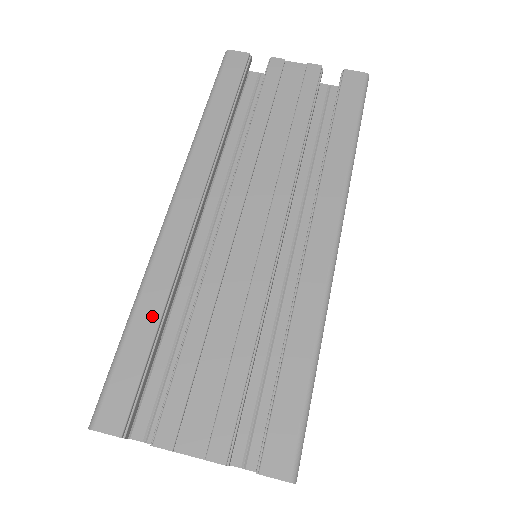
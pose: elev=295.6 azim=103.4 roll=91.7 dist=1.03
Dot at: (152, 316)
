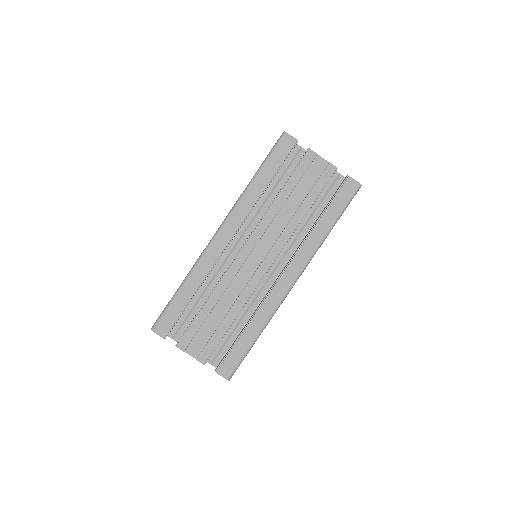
Dot at: (191, 290)
